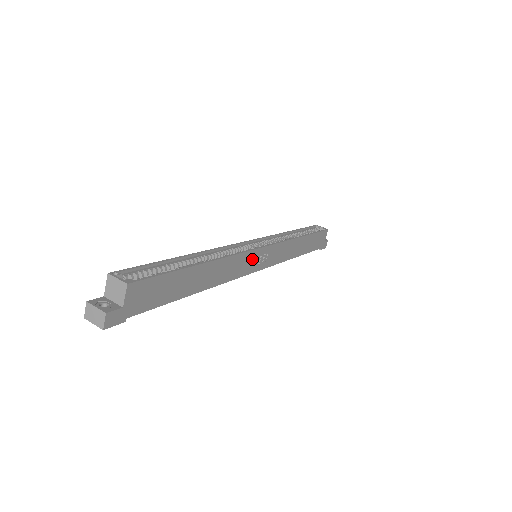
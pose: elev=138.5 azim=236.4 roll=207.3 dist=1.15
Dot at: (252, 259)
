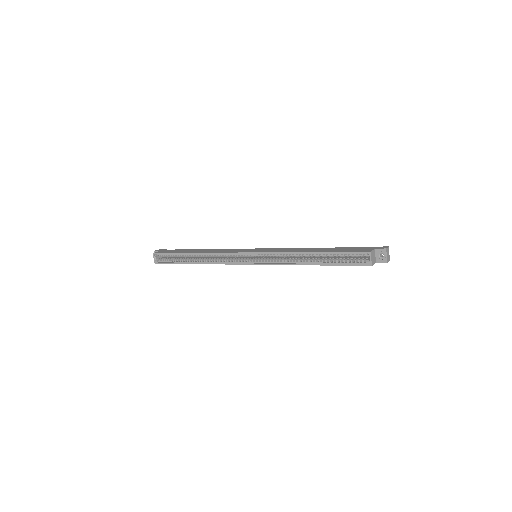
Dot at: occluded
